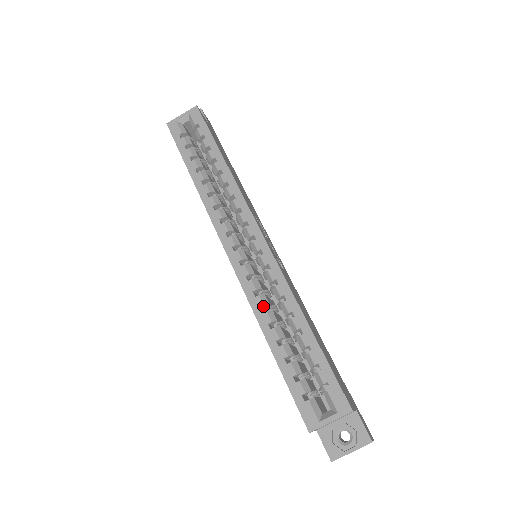
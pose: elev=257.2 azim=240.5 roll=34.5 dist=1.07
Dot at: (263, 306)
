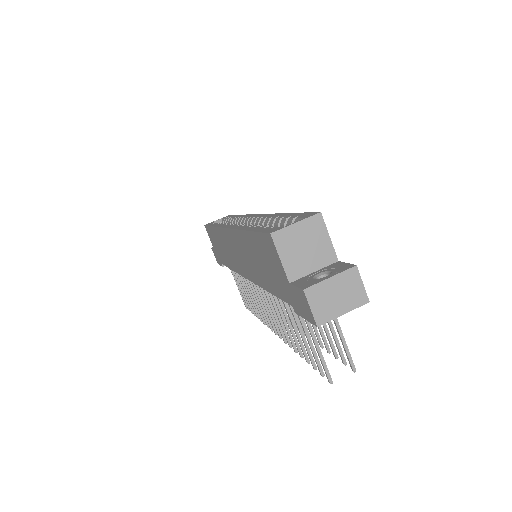
Dot at: occluded
